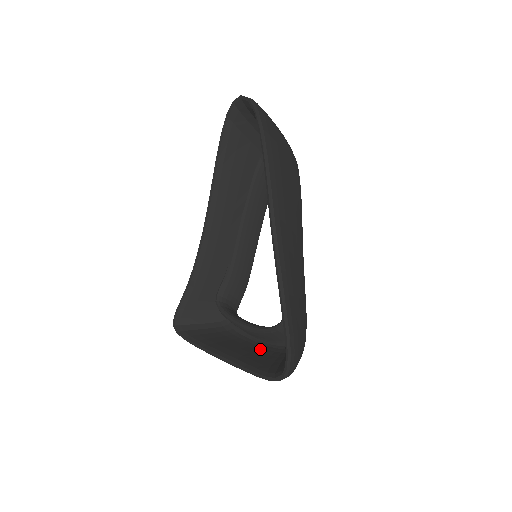
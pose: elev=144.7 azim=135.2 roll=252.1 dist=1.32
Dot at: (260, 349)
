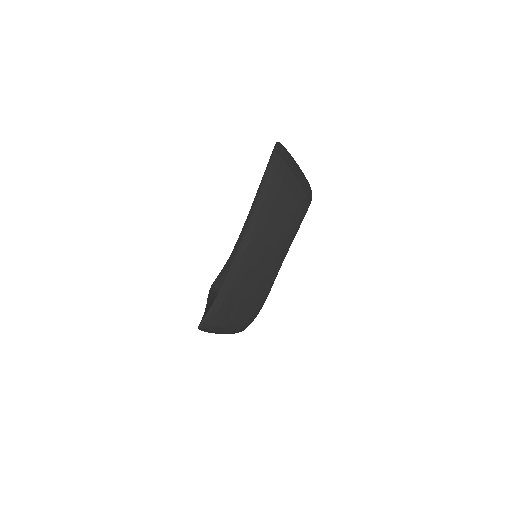
Dot at: occluded
